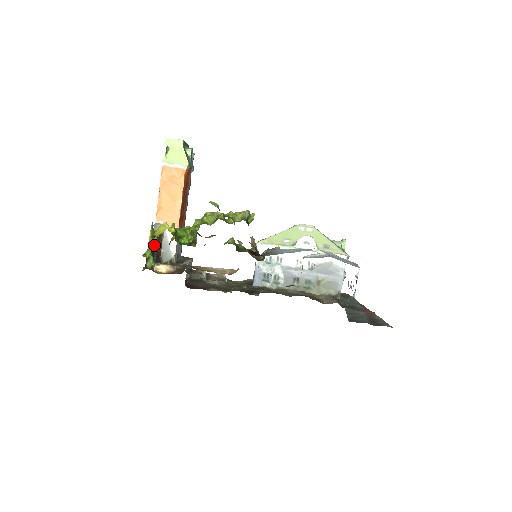
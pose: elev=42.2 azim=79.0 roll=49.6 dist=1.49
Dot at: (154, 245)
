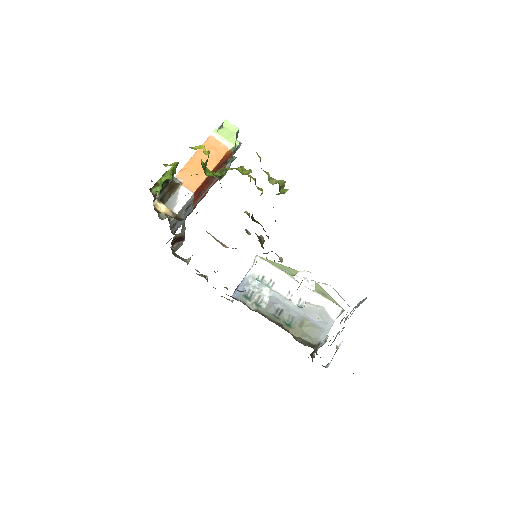
Dot at: (168, 182)
